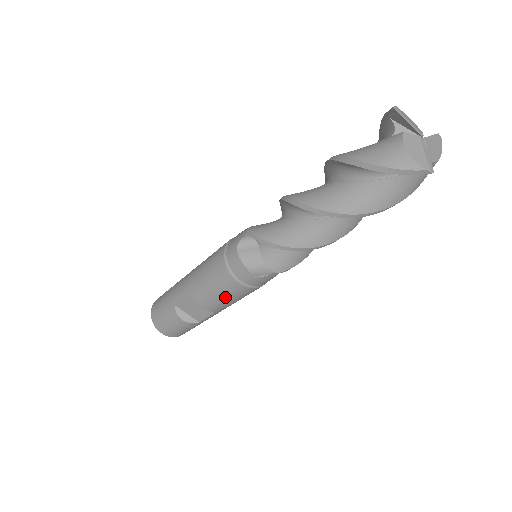
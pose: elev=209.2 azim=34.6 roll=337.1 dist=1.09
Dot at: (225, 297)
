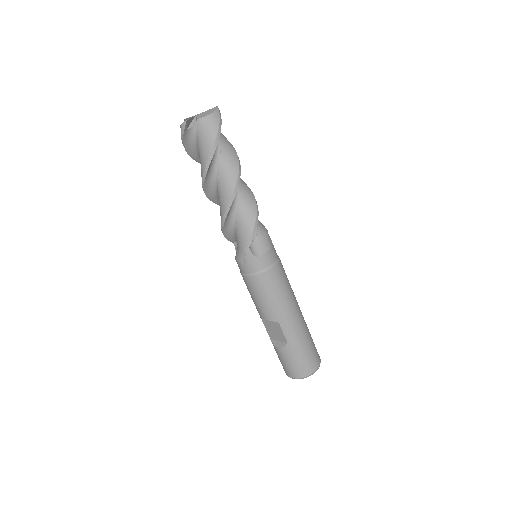
Dot at: (258, 297)
